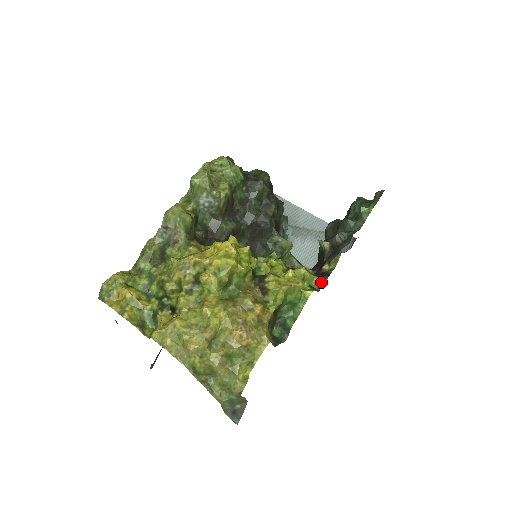
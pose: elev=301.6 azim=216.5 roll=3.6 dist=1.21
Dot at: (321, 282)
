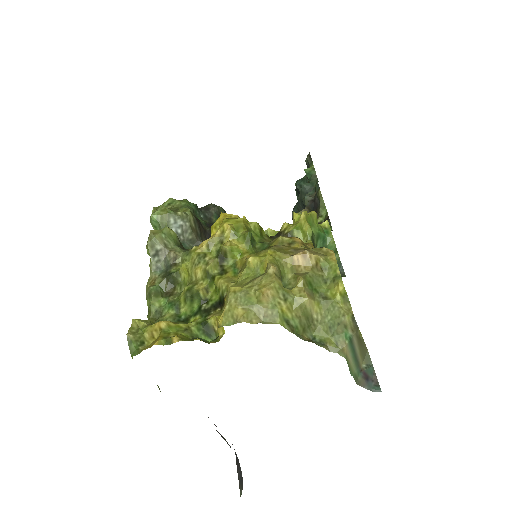
Dot at: occluded
